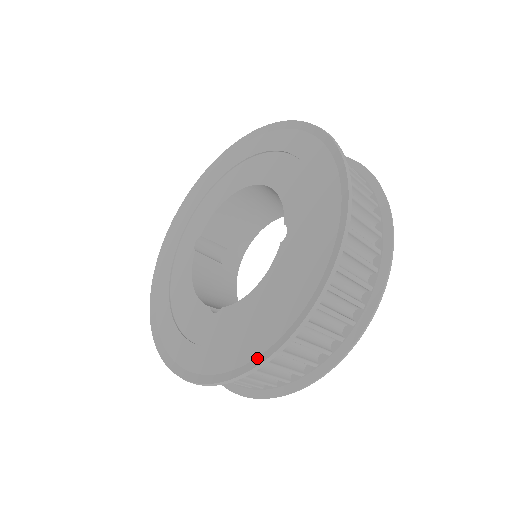
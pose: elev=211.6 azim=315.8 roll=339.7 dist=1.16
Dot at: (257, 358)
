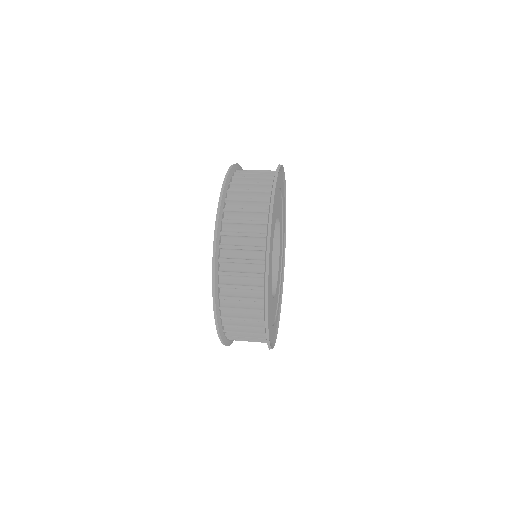
Dot at: occluded
